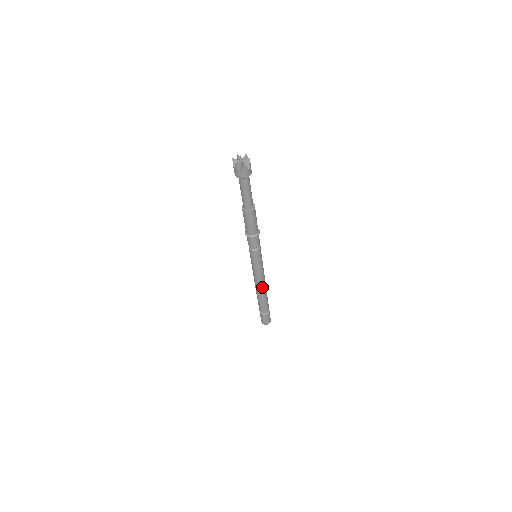
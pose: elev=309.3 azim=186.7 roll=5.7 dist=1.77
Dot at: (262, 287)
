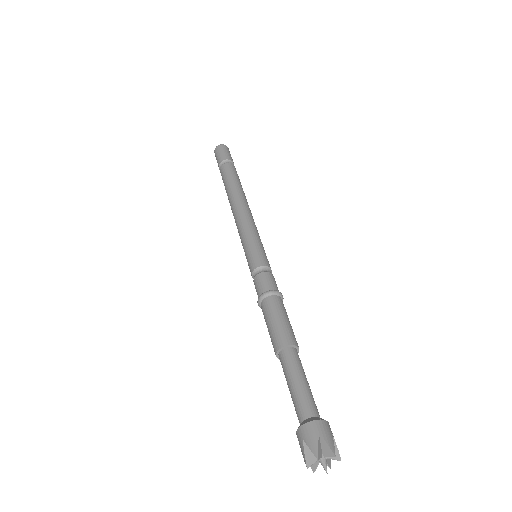
Dot at: occluded
